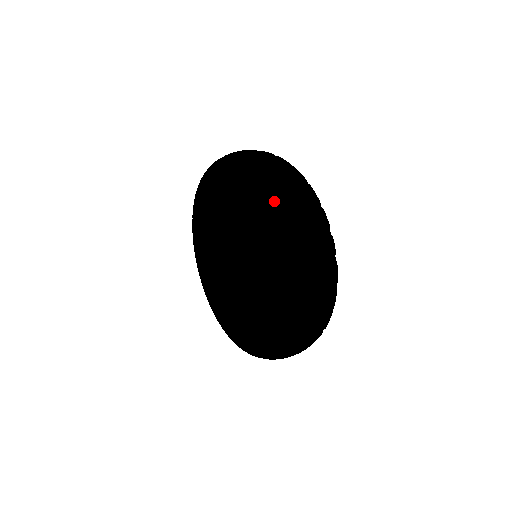
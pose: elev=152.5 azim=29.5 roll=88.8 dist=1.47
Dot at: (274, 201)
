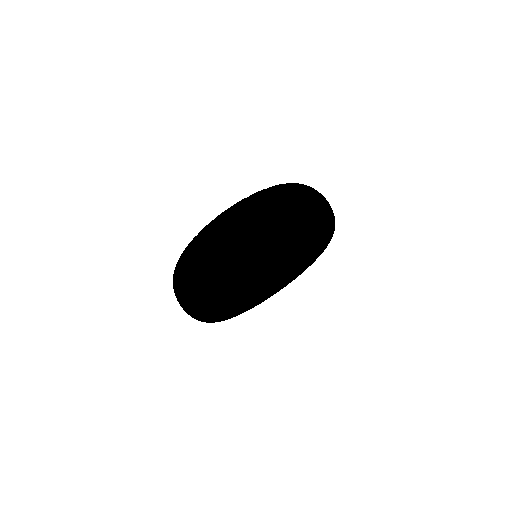
Dot at: (285, 189)
